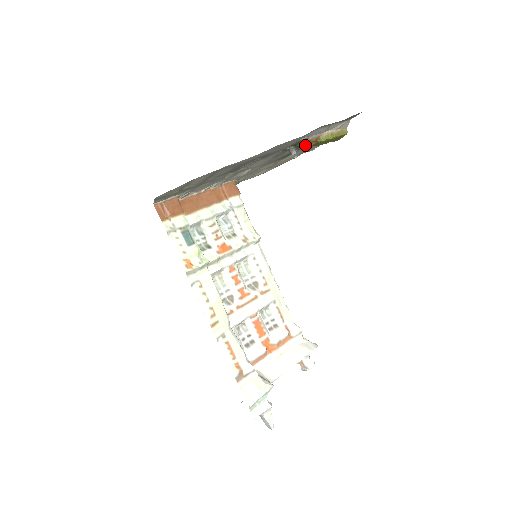
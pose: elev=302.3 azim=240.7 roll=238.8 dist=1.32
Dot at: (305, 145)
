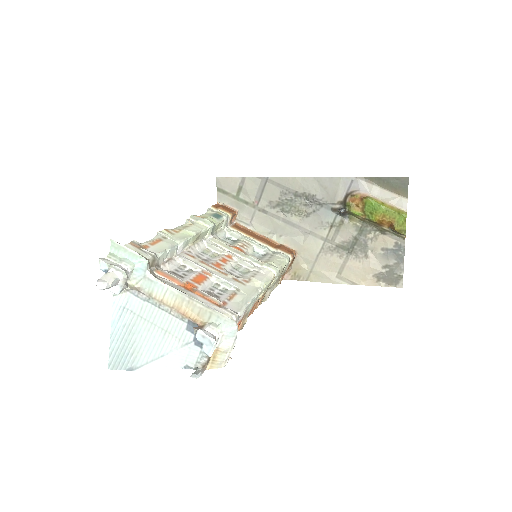
Dot at: (352, 204)
